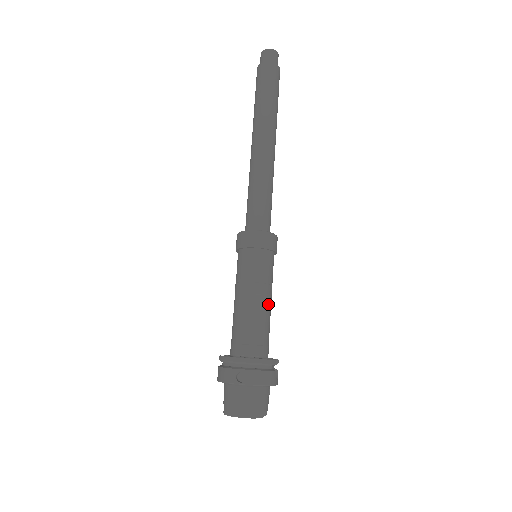
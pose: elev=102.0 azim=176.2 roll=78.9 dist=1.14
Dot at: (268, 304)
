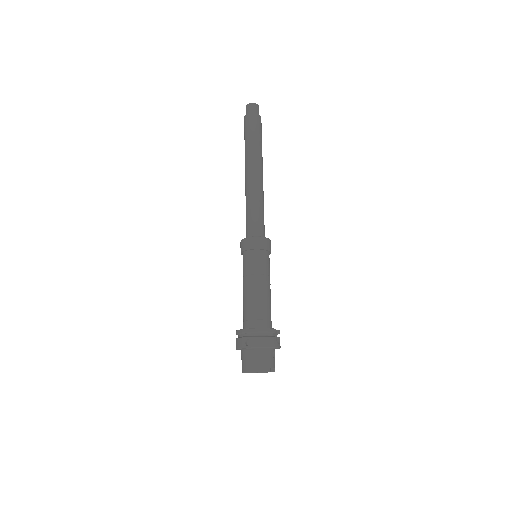
Dot at: (266, 289)
